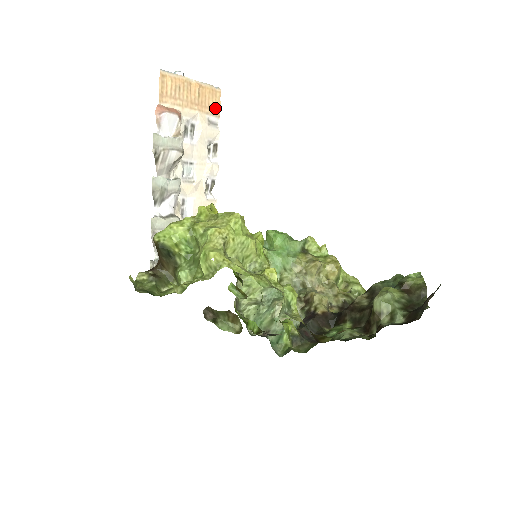
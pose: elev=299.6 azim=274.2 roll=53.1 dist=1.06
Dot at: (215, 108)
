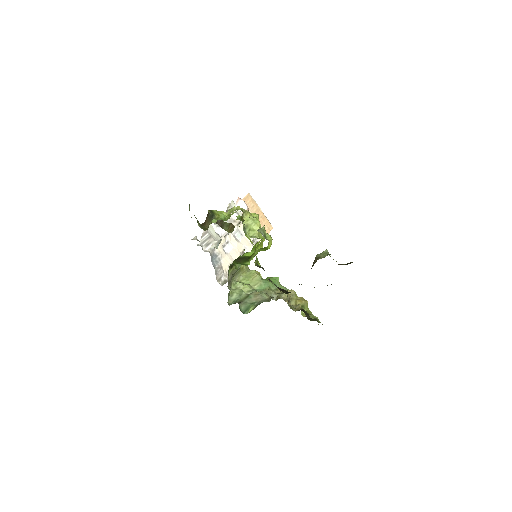
Dot at: (266, 230)
